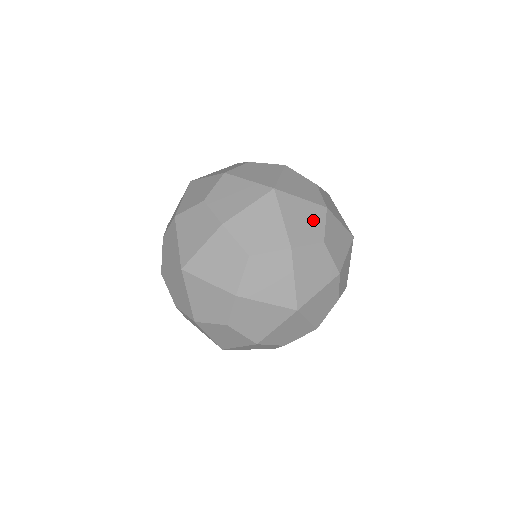
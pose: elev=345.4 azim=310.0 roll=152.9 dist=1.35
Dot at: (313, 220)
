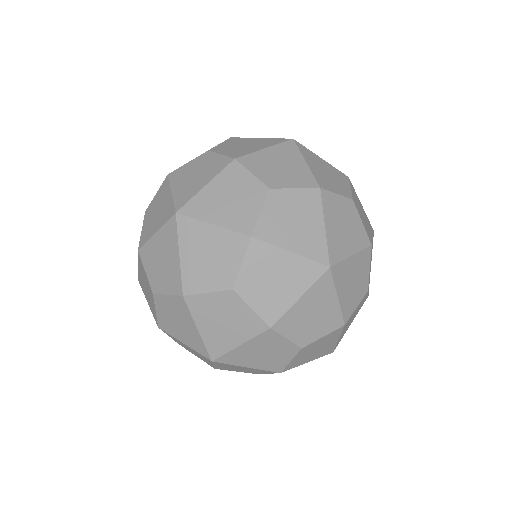
Dot at: (337, 179)
